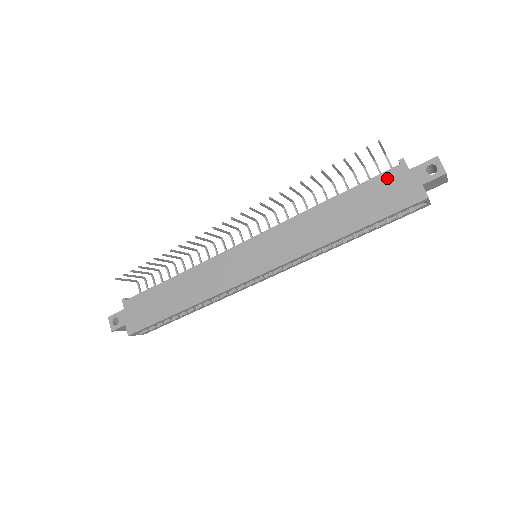
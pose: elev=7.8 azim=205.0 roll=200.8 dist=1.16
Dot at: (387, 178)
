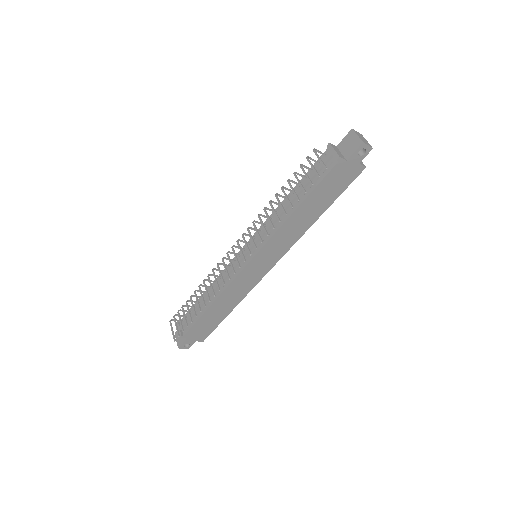
Dot at: (333, 174)
